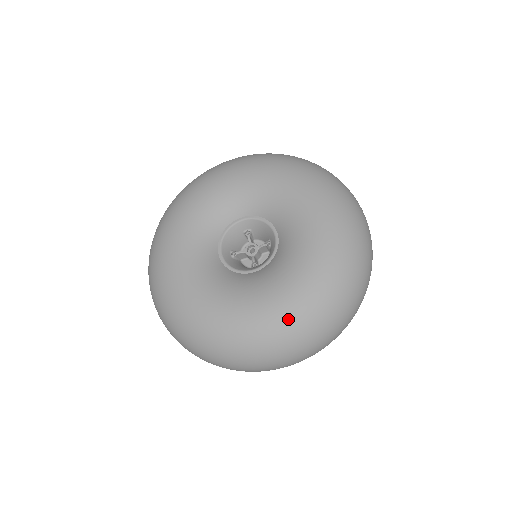
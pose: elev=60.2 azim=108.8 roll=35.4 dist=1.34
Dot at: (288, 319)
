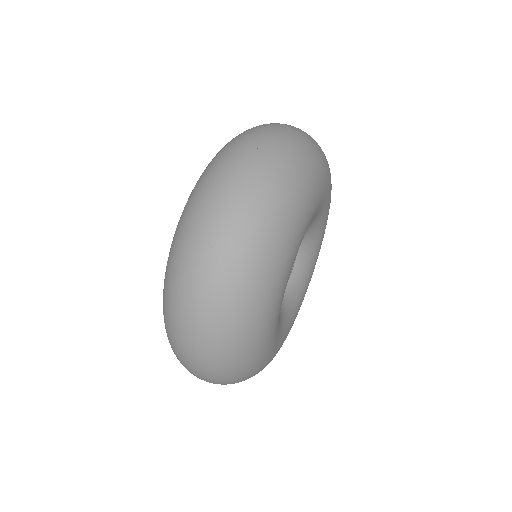
Dot at: occluded
